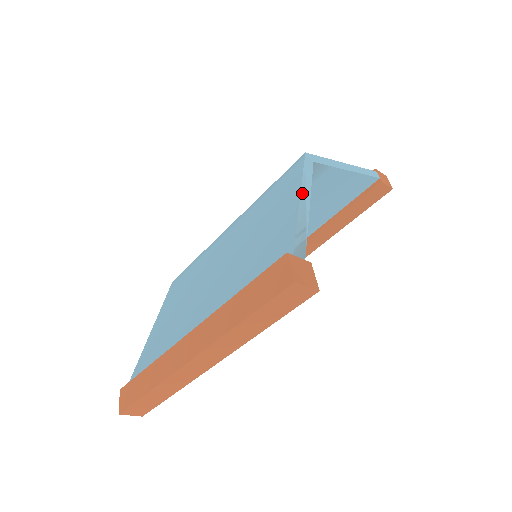
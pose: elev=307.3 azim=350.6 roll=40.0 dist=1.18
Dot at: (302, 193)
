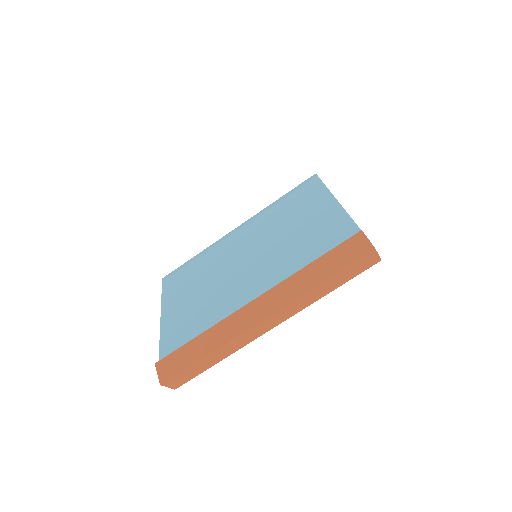
Dot at: (335, 198)
